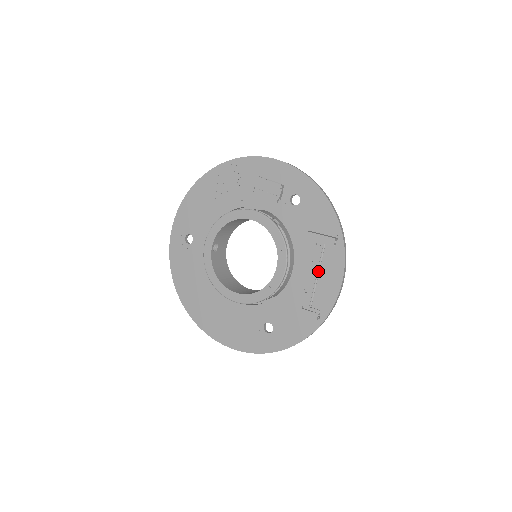
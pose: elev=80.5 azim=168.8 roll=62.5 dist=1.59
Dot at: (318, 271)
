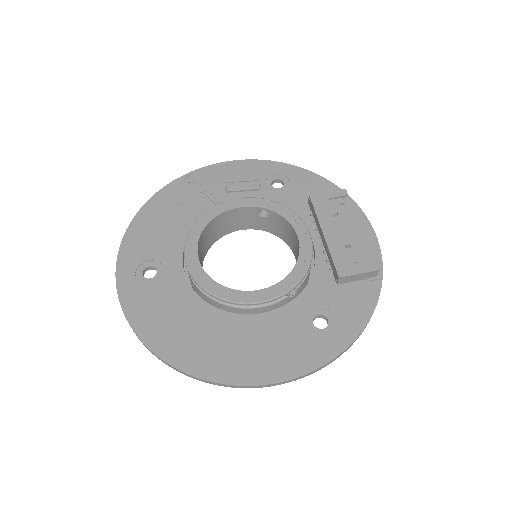
Dot at: occluded
